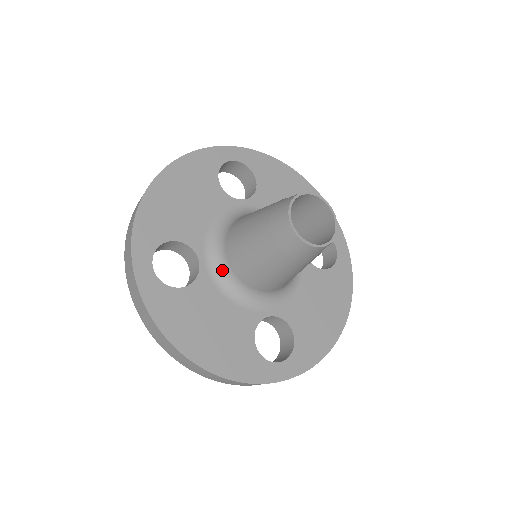
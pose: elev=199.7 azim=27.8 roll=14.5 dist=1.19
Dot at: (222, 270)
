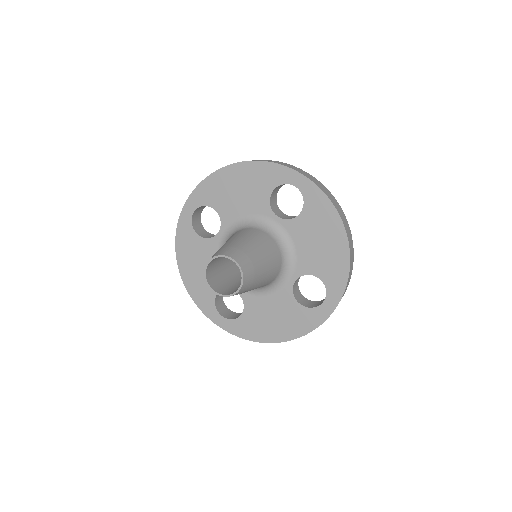
Dot at: occluded
